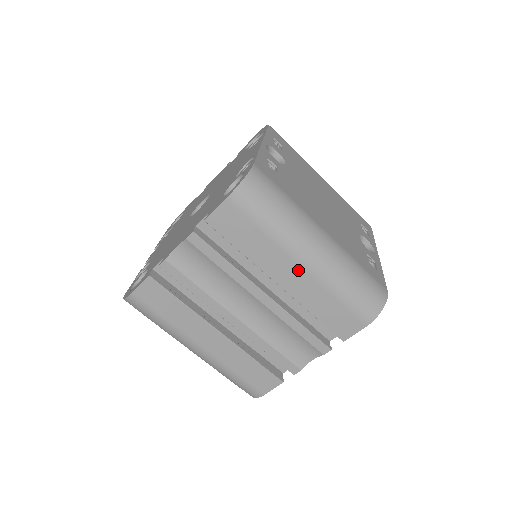
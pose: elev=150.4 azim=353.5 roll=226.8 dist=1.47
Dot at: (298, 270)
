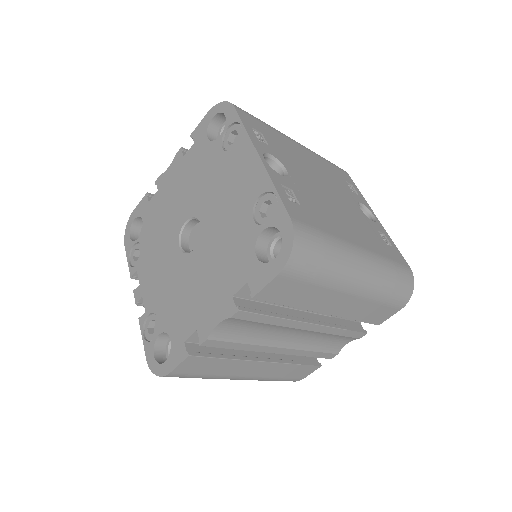
Dot at: (347, 298)
